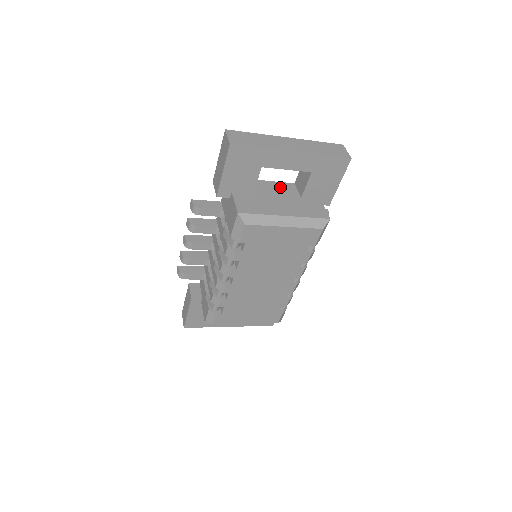
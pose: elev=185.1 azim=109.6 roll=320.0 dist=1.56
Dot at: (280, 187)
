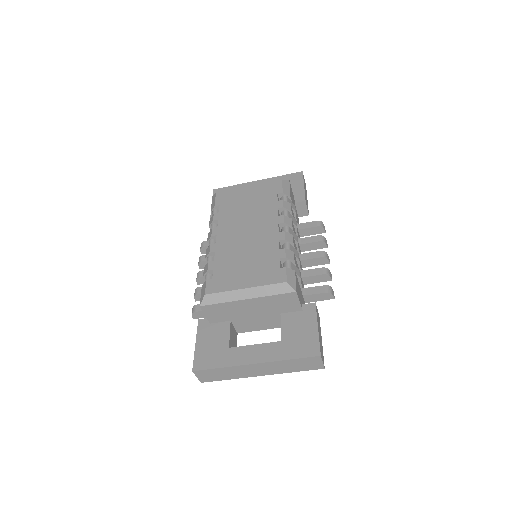
Dot at: occluded
